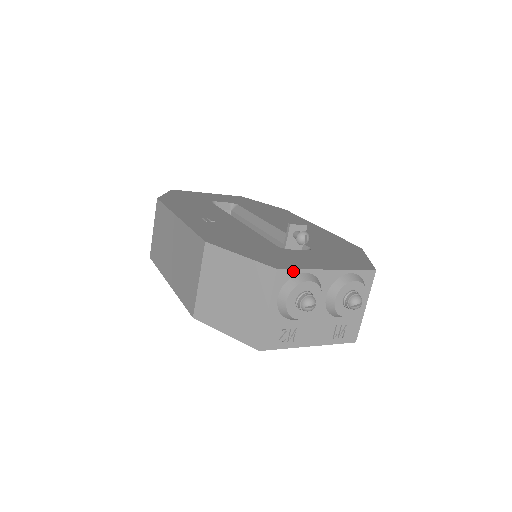
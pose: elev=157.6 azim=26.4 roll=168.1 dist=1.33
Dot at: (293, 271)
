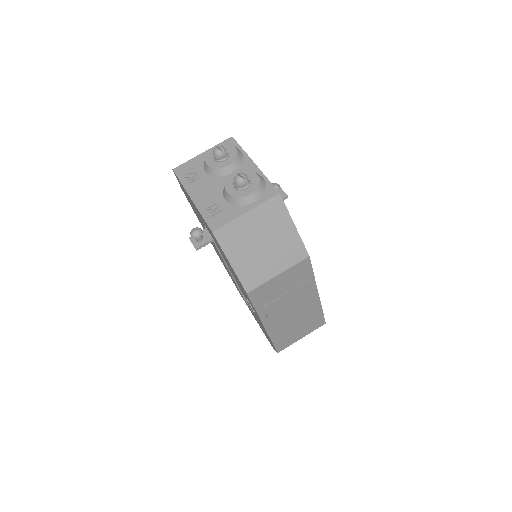
Dot at: (237, 145)
